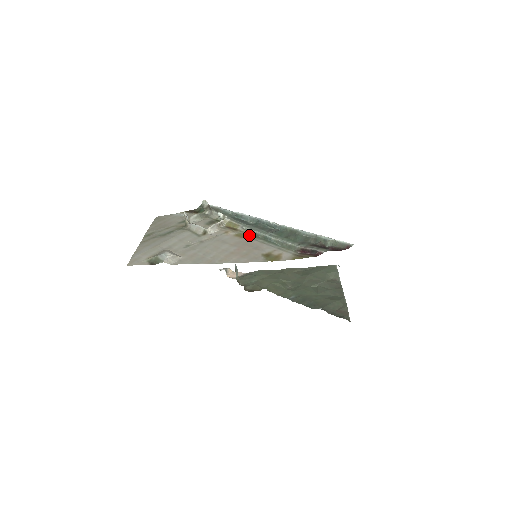
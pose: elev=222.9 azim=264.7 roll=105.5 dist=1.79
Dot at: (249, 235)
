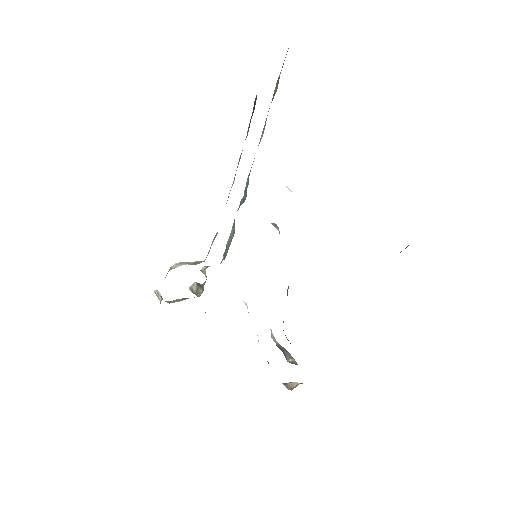
Dot at: occluded
